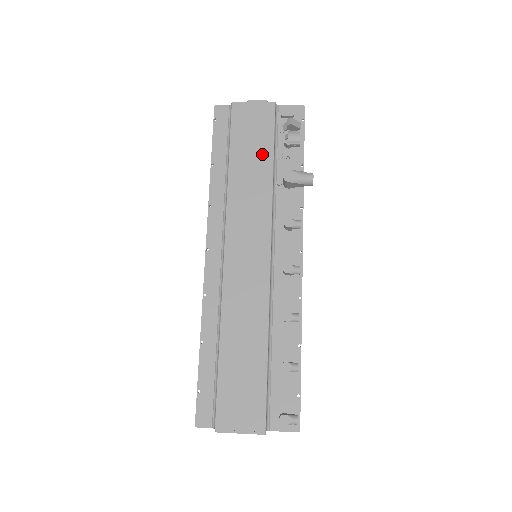
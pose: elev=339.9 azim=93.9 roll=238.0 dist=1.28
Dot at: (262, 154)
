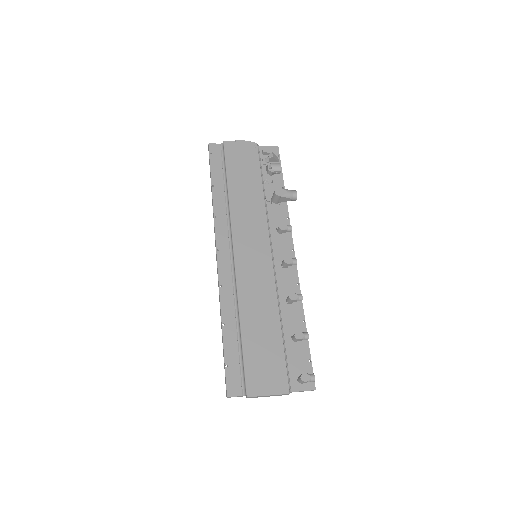
Dot at: (253, 178)
